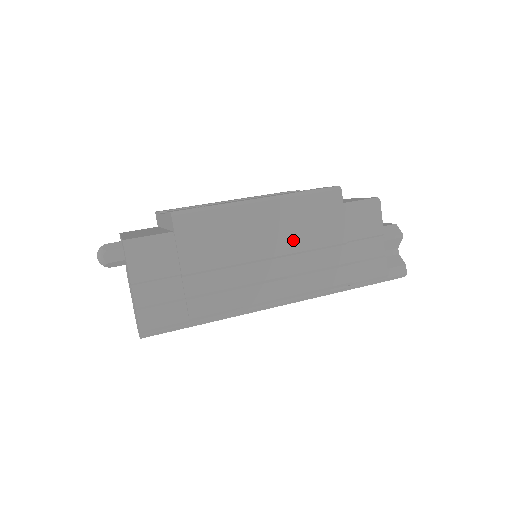
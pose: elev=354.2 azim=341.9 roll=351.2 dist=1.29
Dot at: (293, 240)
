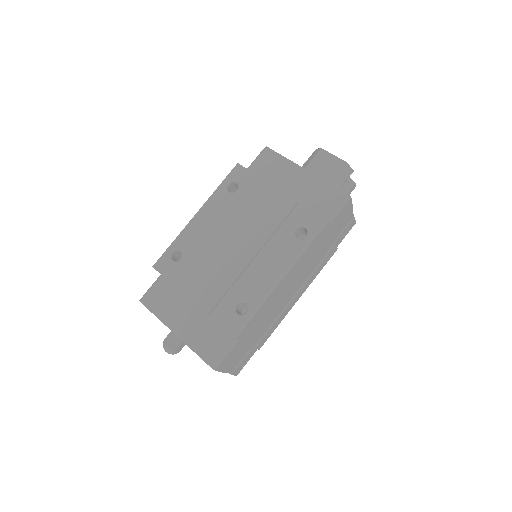
Dot at: (304, 272)
